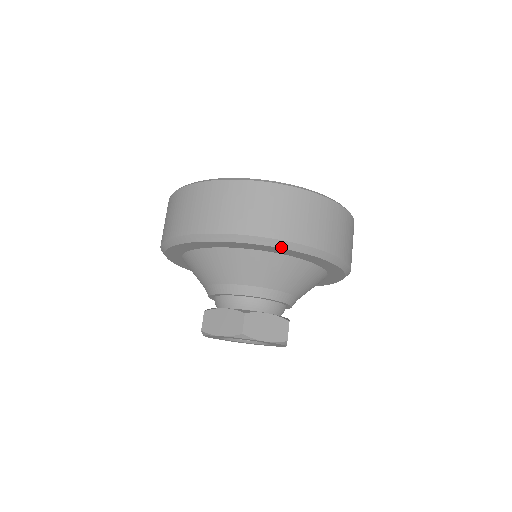
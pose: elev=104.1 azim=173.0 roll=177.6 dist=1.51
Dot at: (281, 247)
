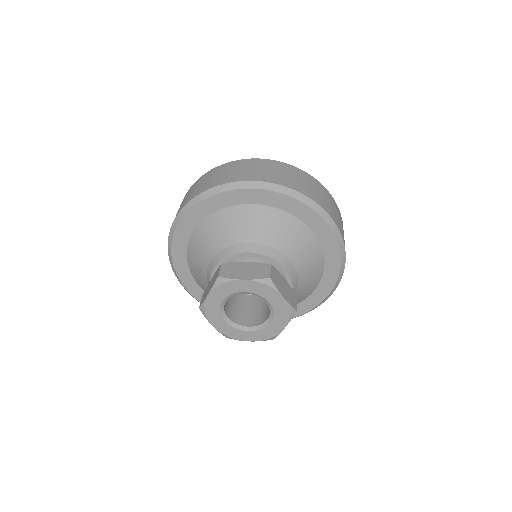
Dot at: (227, 190)
